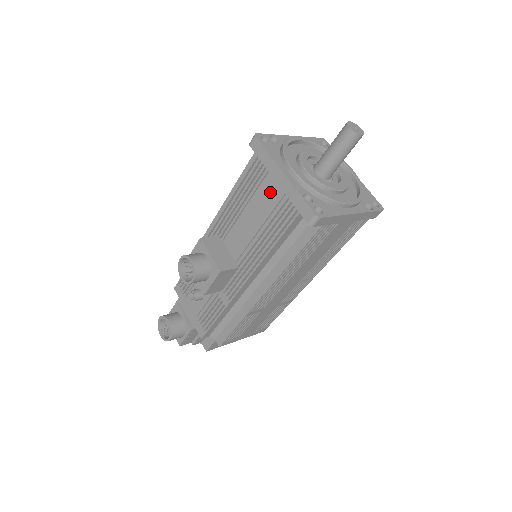
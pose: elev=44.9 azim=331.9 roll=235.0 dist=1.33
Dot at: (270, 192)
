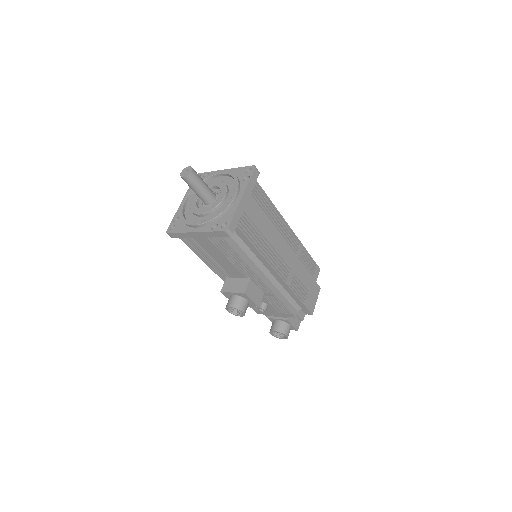
Dot at: (204, 243)
